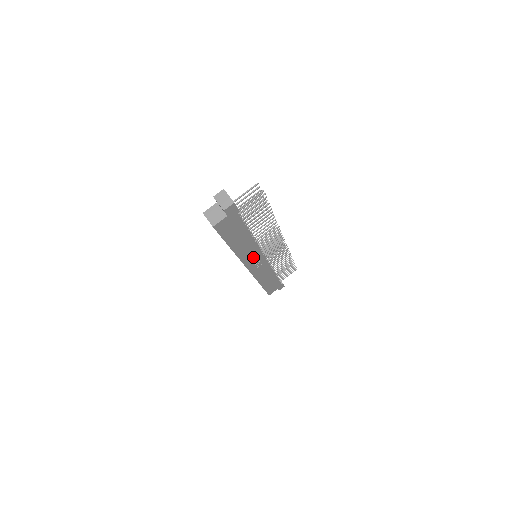
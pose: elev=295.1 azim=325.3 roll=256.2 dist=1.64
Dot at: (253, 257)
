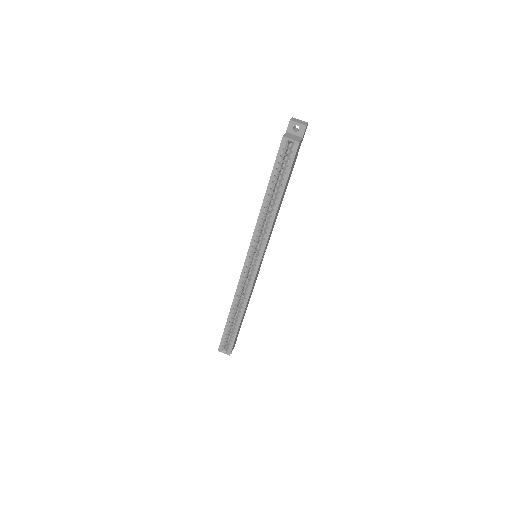
Dot at: (267, 243)
